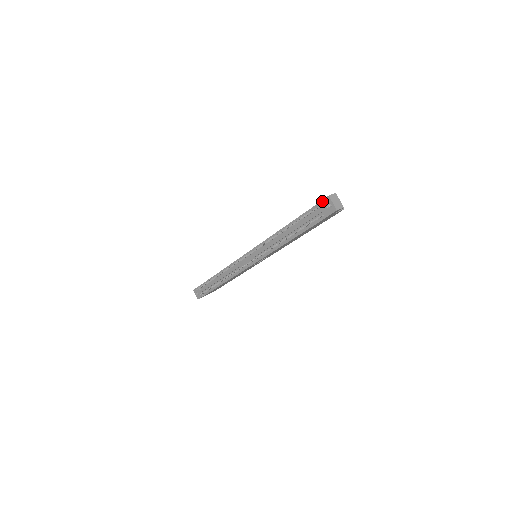
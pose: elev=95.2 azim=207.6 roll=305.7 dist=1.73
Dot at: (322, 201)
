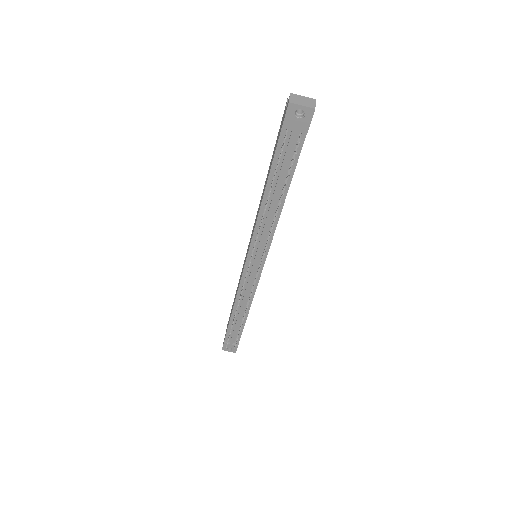
Dot at: (286, 118)
